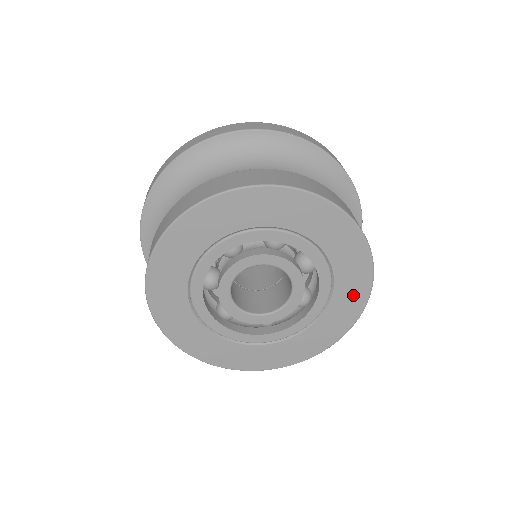
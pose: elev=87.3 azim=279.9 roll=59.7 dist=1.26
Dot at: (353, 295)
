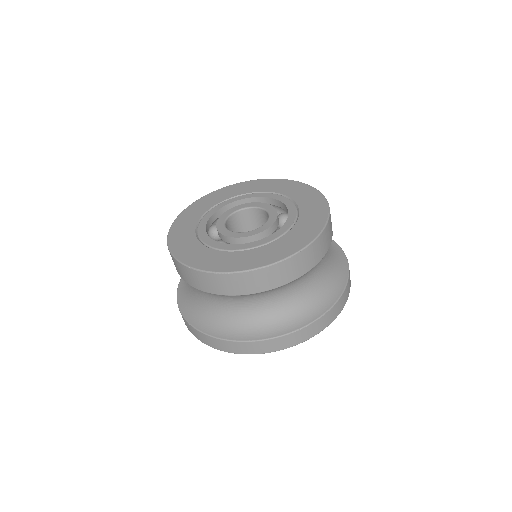
Dot at: (299, 190)
